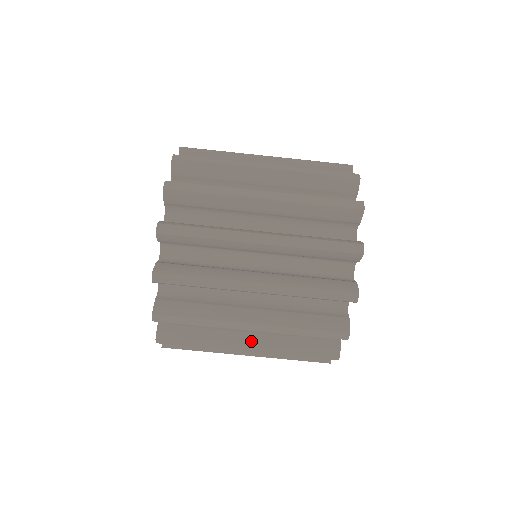
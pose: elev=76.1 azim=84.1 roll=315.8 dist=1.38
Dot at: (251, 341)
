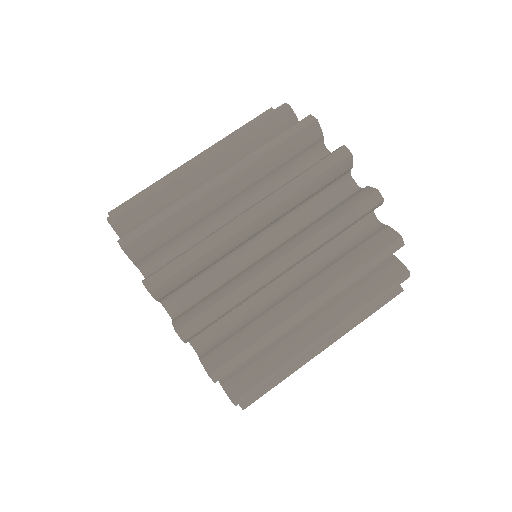
Dot at: (320, 326)
